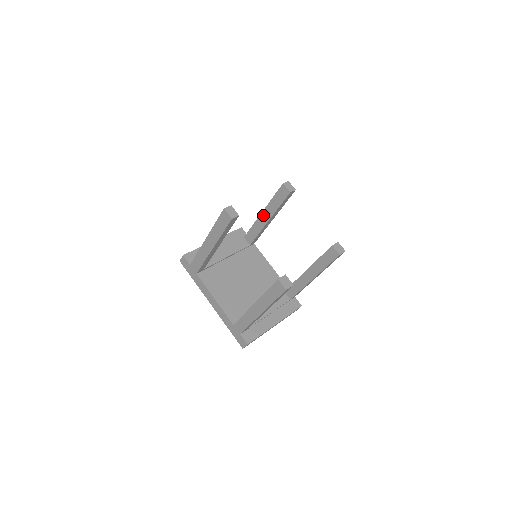
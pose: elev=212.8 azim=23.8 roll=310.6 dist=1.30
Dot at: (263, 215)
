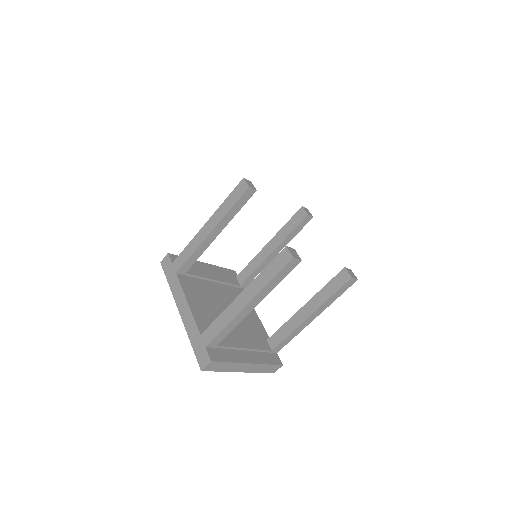
Dot at: (268, 246)
